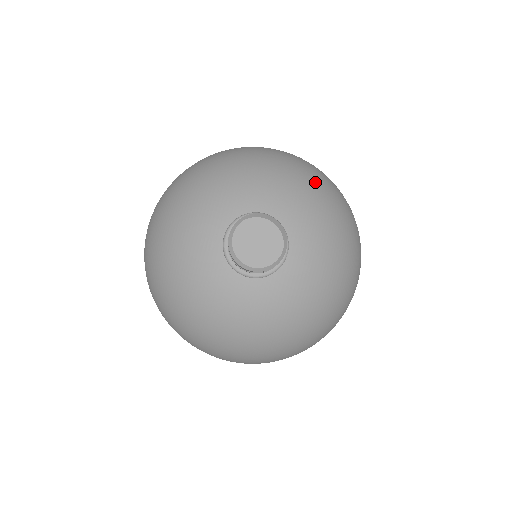
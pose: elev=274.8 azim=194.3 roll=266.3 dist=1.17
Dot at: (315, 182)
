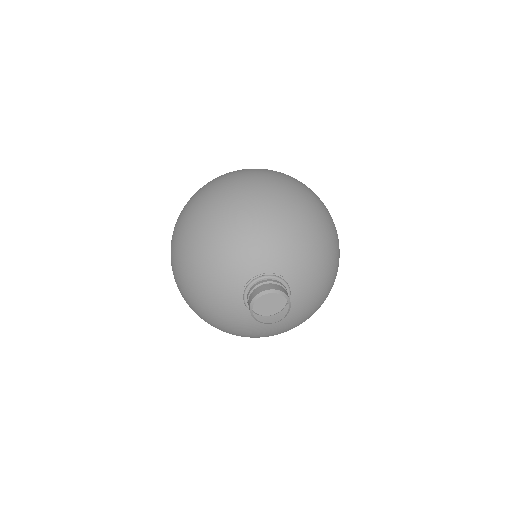
Dot at: (327, 288)
